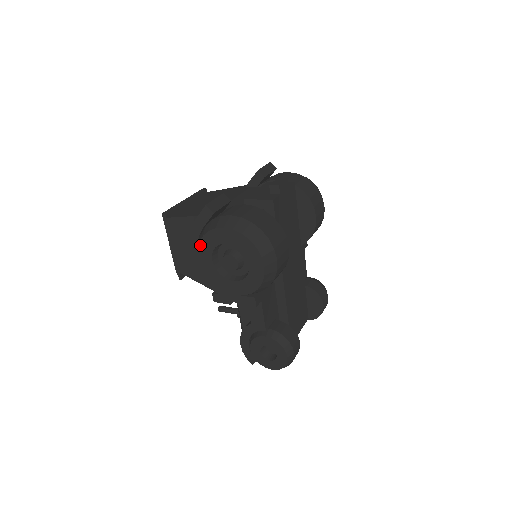
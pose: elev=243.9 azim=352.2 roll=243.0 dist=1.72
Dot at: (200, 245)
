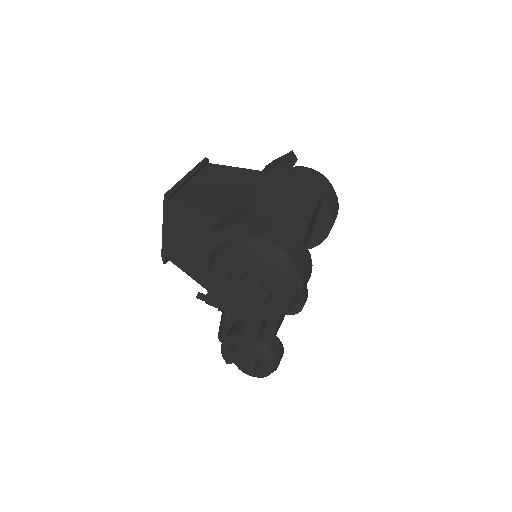
Dot at: (218, 260)
